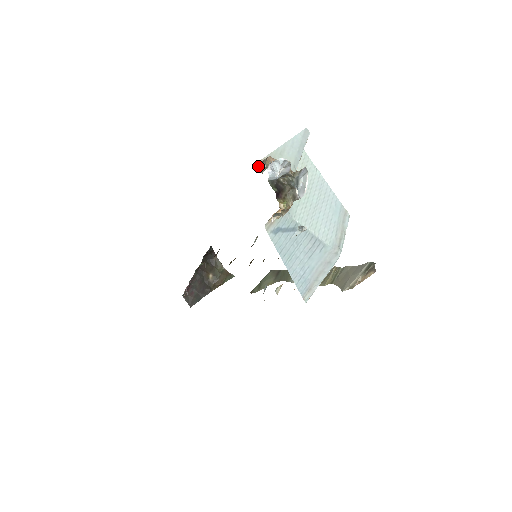
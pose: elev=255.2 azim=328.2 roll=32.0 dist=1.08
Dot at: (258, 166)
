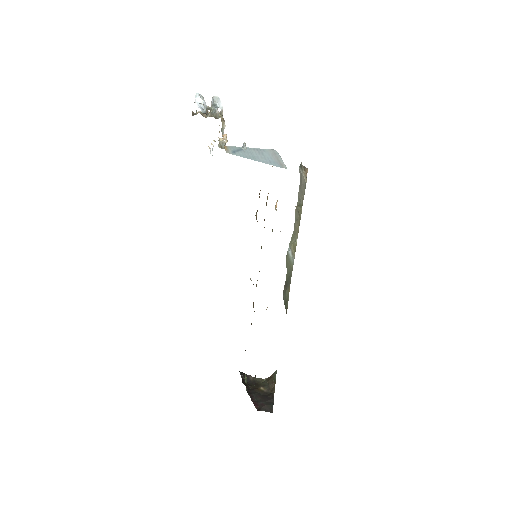
Dot at: occluded
